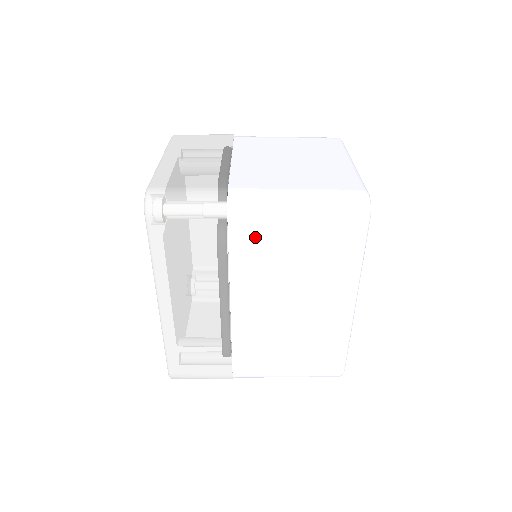
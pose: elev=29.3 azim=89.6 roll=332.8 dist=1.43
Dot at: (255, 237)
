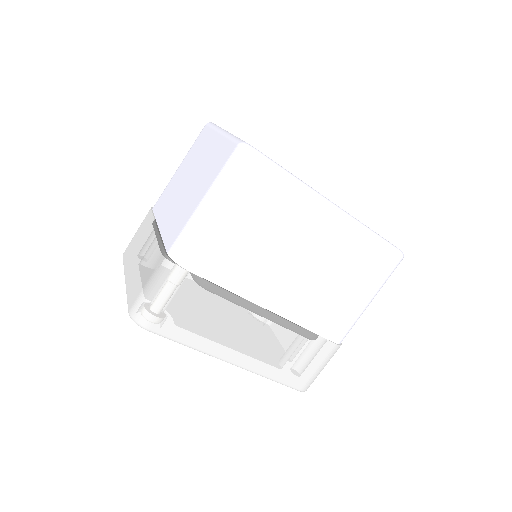
Dot at: (218, 258)
